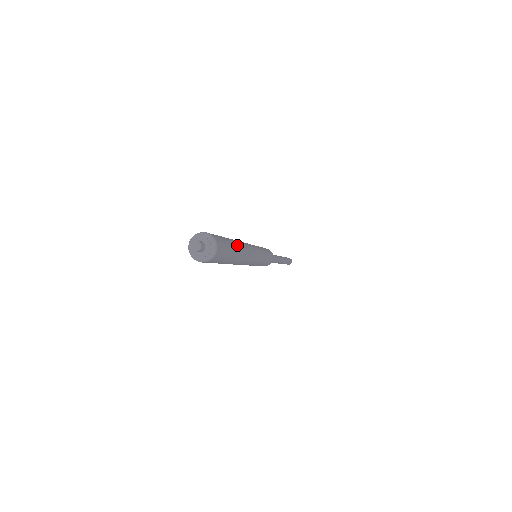
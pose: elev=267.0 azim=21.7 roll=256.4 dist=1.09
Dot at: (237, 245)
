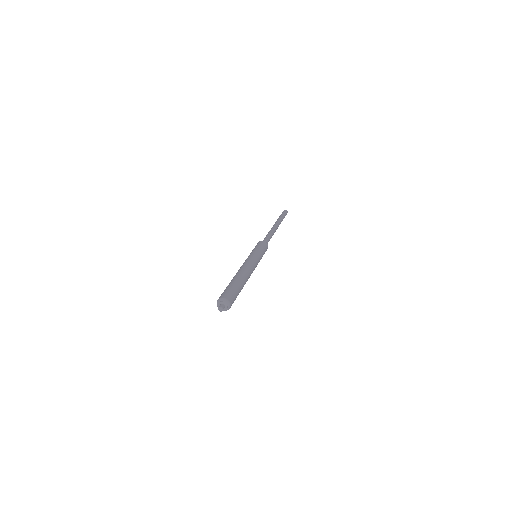
Dot at: (239, 280)
